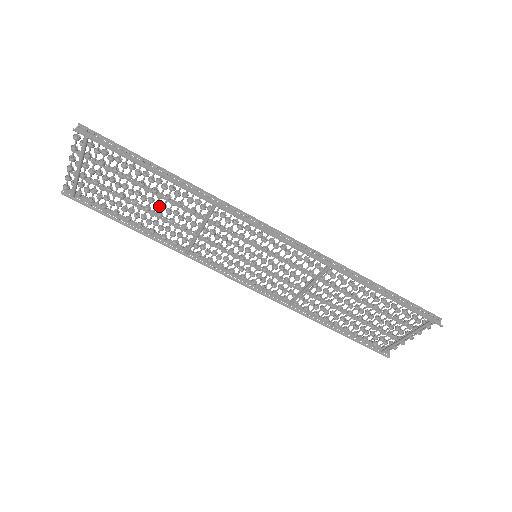
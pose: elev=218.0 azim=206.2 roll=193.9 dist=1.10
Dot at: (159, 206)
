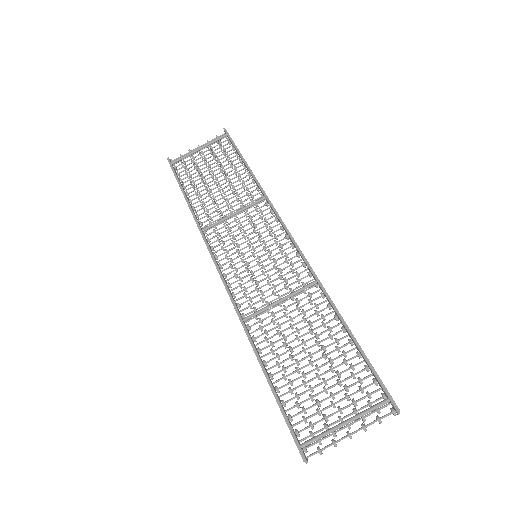
Dot at: occluded
